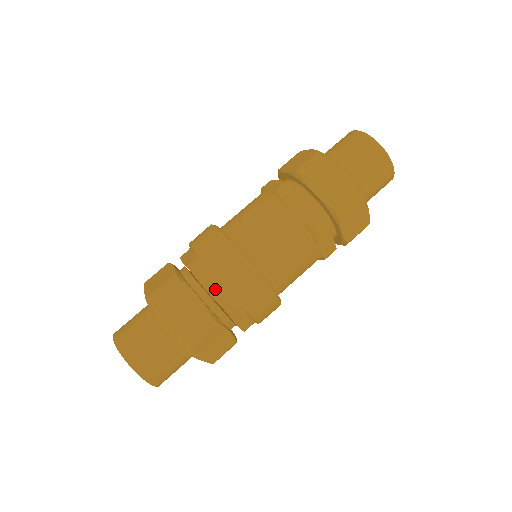
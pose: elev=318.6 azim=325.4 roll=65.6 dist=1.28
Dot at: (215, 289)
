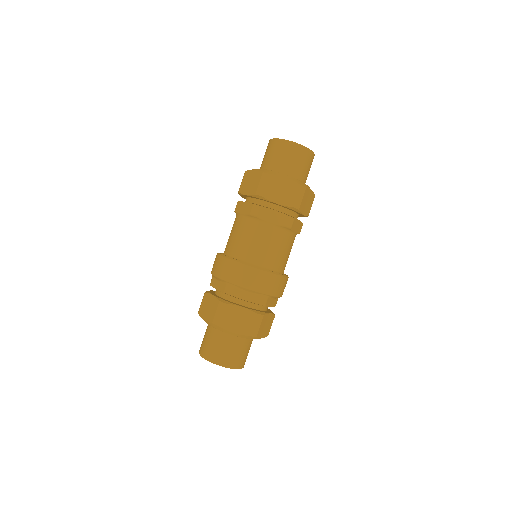
Dot at: (250, 297)
